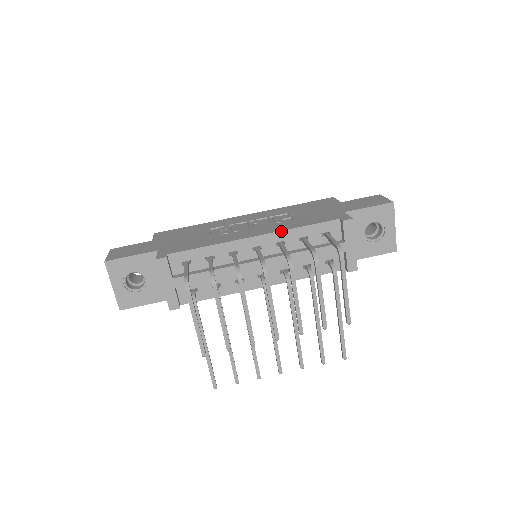
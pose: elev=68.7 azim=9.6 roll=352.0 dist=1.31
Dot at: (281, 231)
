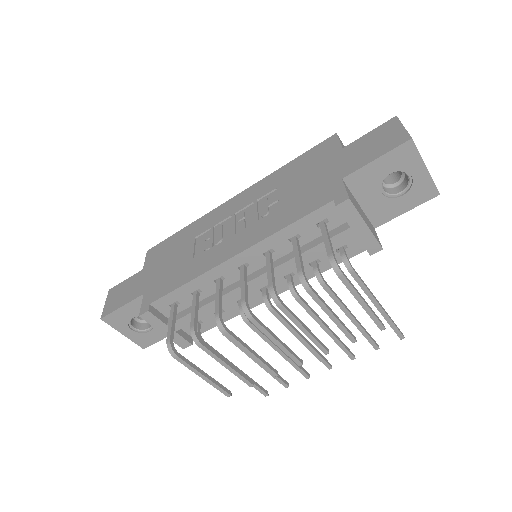
Dot at: (262, 240)
